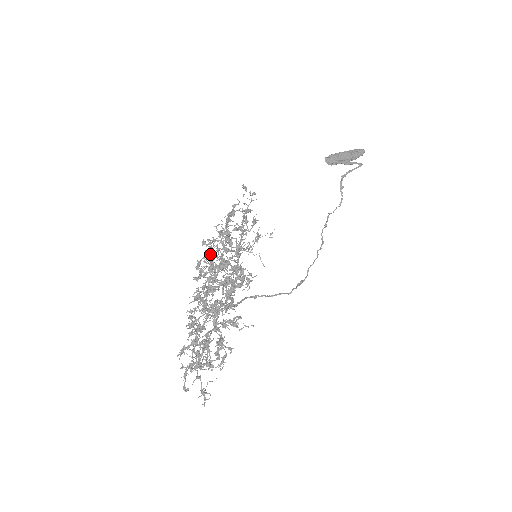
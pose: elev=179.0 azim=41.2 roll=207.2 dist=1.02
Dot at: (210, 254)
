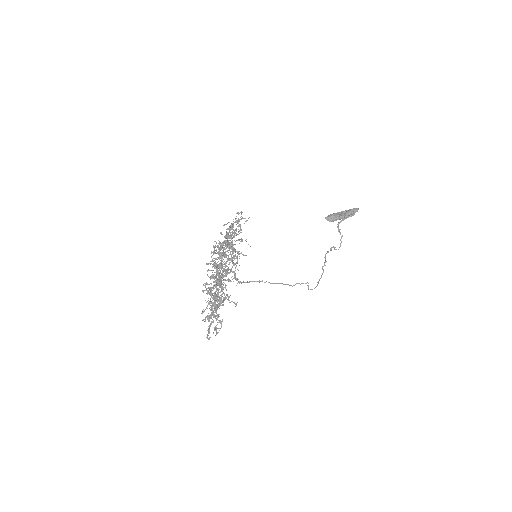
Dot at: occluded
